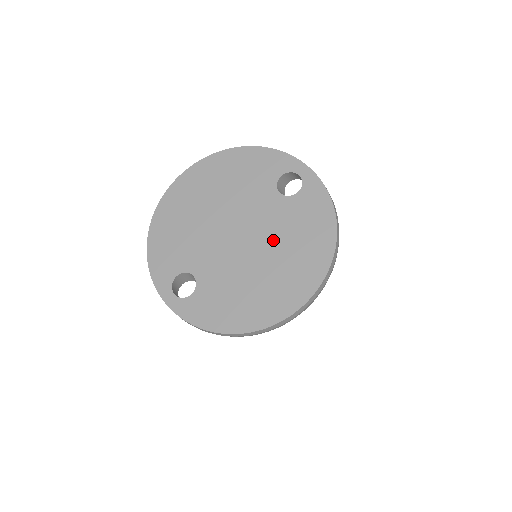
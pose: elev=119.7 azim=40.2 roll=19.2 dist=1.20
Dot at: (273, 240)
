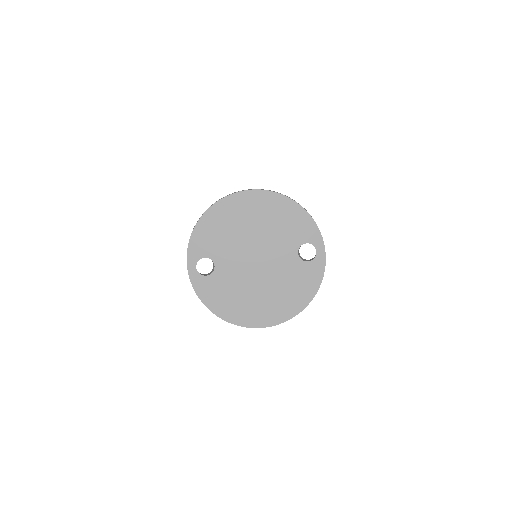
Dot at: (274, 279)
